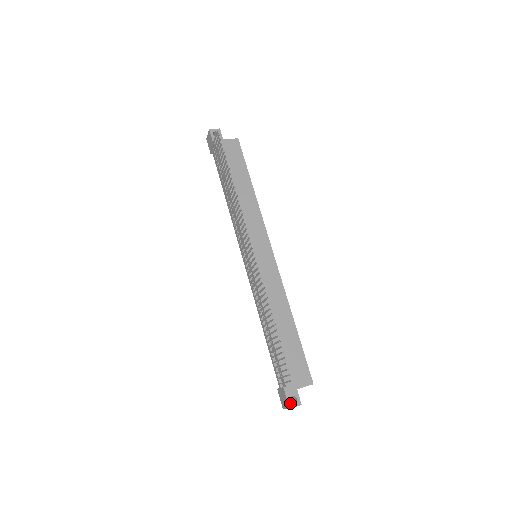
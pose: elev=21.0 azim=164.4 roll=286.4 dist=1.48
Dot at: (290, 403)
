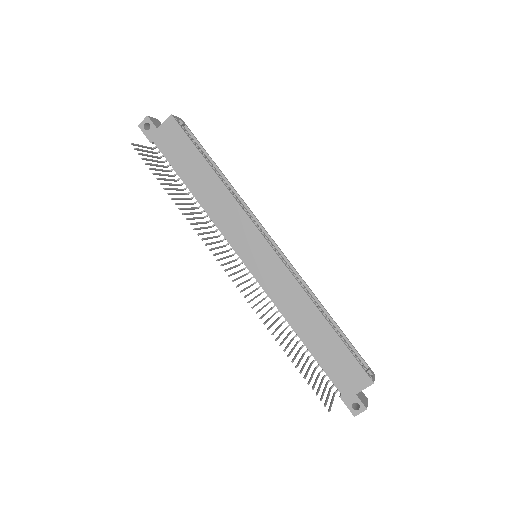
Dot at: (353, 411)
